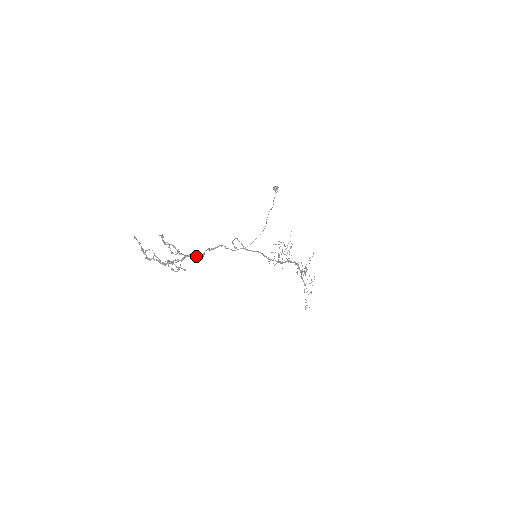
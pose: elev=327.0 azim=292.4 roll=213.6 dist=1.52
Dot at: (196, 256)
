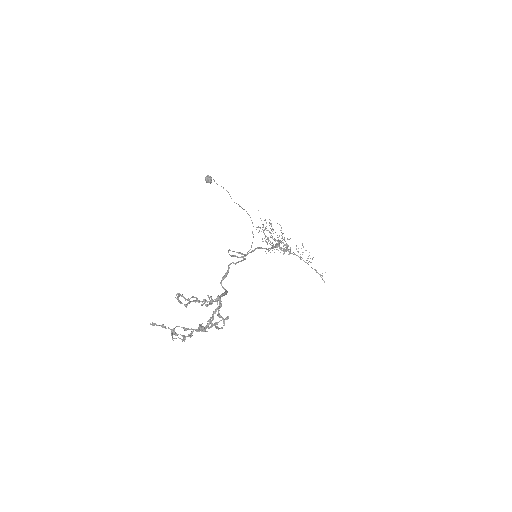
Dot at: (222, 294)
